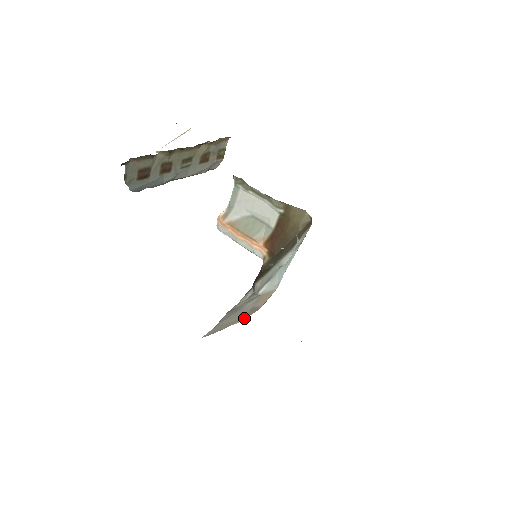
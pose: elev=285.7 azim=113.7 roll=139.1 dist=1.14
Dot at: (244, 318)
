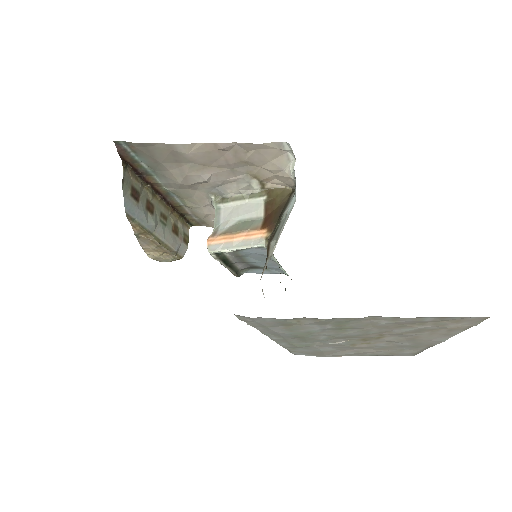
Dot at: occluded
